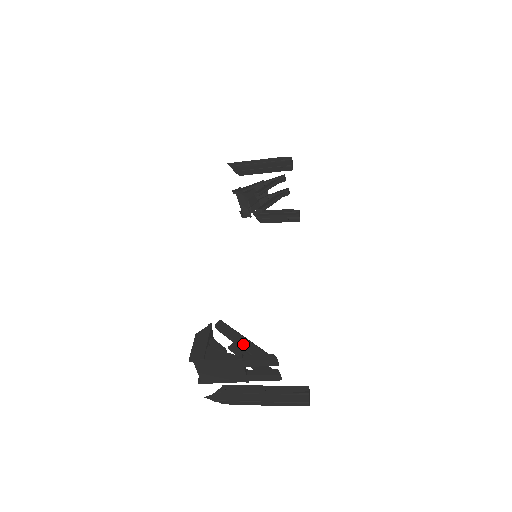
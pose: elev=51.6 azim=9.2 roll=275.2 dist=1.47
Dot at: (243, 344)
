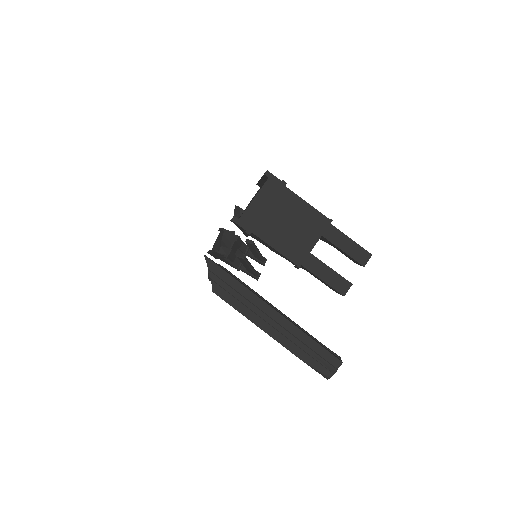
Dot at: occluded
